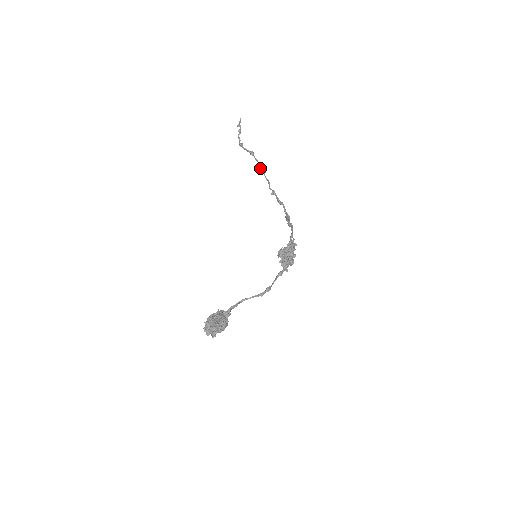
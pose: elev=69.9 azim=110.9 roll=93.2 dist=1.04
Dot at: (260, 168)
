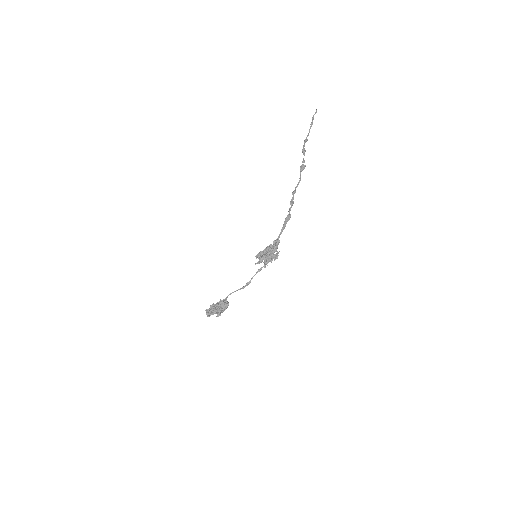
Dot at: (300, 167)
